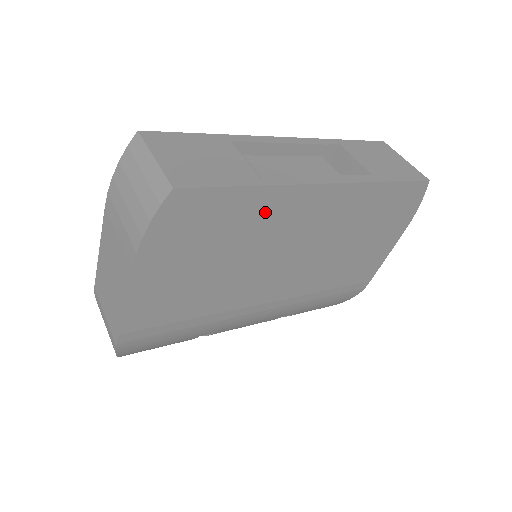
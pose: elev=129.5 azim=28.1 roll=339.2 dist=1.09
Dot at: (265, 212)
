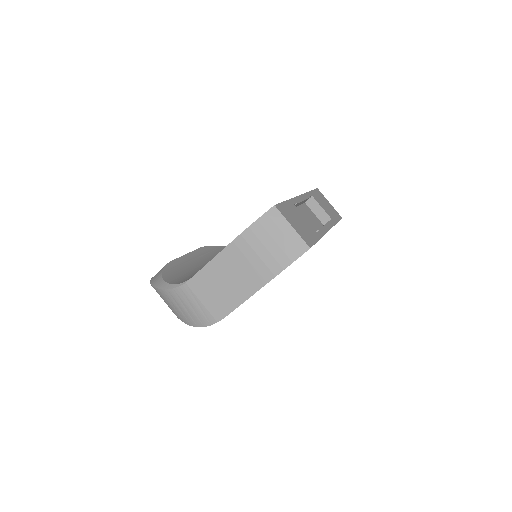
Dot at: occluded
